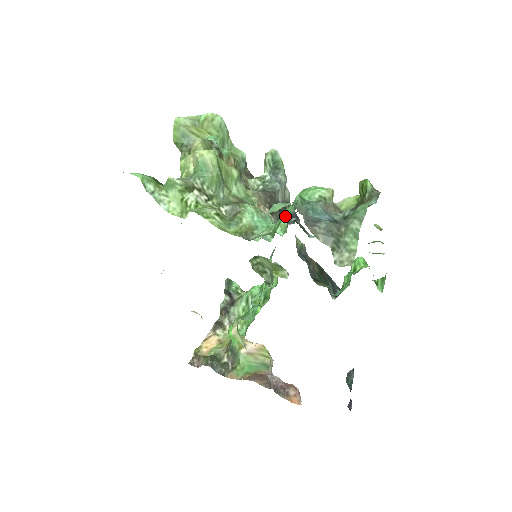
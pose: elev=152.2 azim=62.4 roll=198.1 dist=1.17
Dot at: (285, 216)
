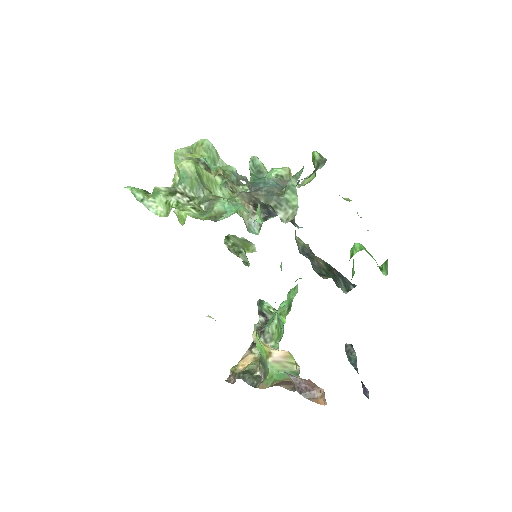
Dot at: occluded
